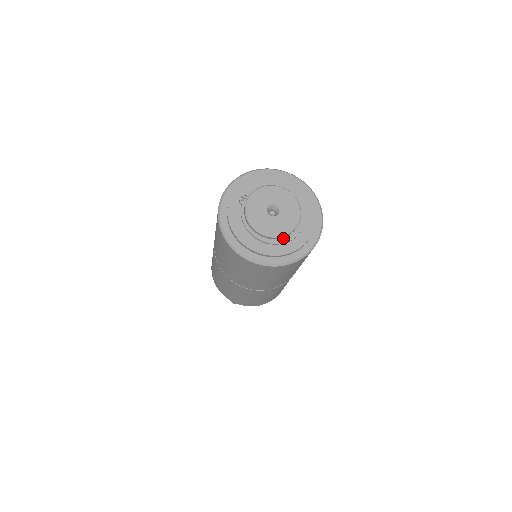
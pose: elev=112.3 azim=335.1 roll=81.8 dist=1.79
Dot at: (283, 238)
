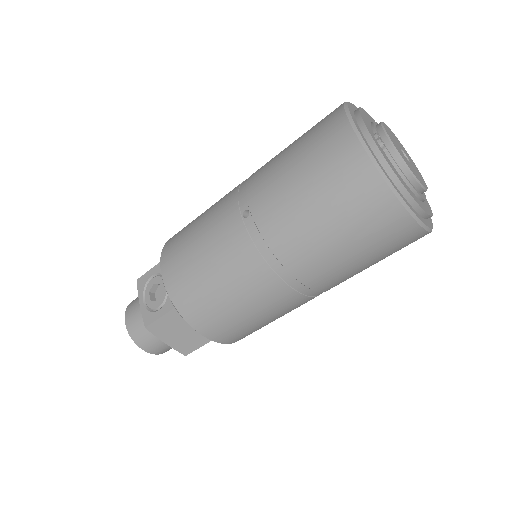
Dot at: occluded
